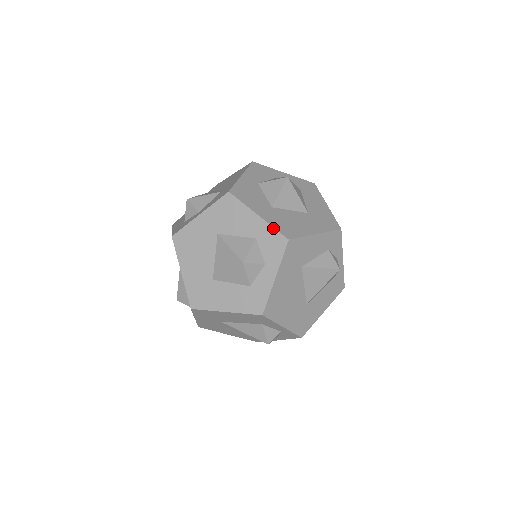
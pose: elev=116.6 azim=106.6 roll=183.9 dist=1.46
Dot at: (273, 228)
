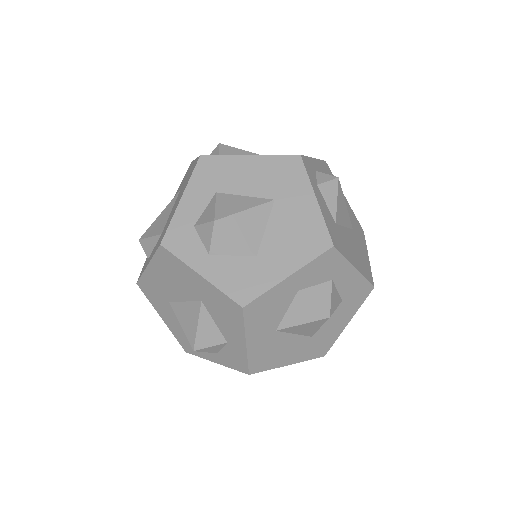
Dot at: (247, 360)
